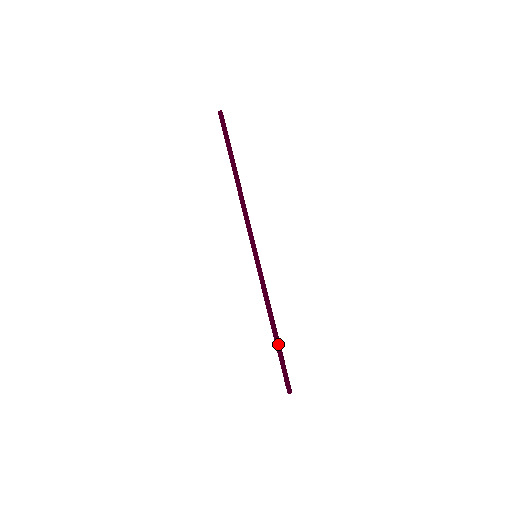
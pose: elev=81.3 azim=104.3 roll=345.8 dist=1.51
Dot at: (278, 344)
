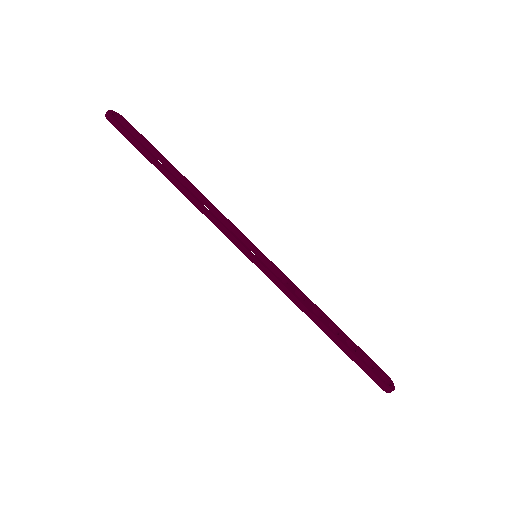
Dot at: (342, 346)
